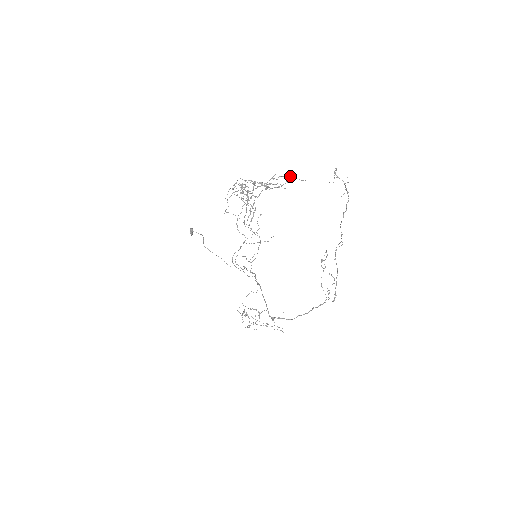
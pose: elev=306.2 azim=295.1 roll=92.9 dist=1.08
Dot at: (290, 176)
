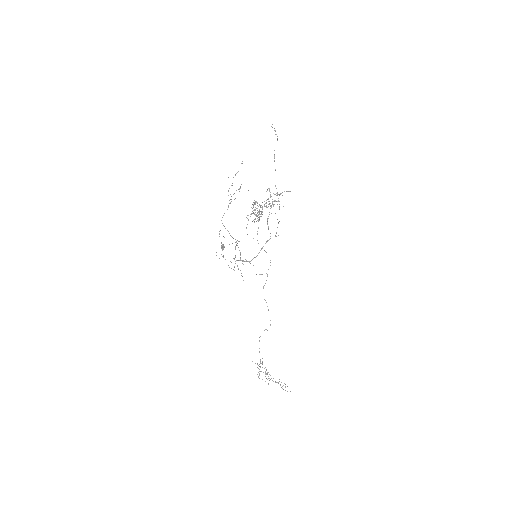
Dot at: occluded
